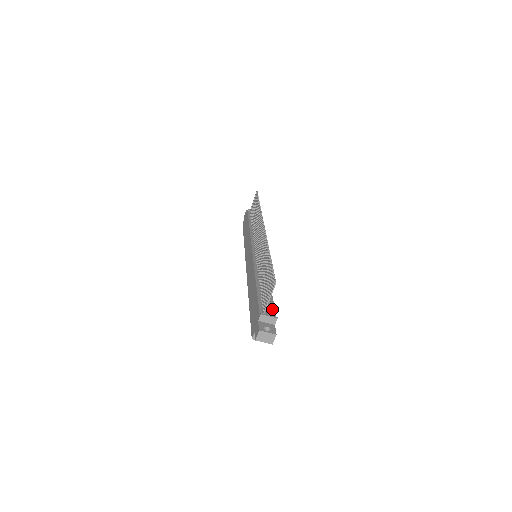
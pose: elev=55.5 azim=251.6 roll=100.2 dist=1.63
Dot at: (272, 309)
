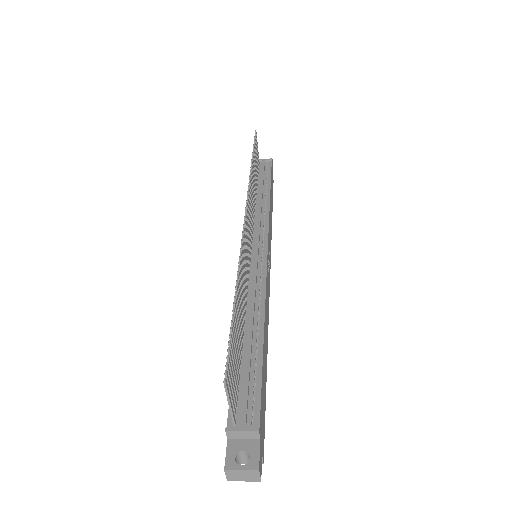
Dot at: (255, 401)
